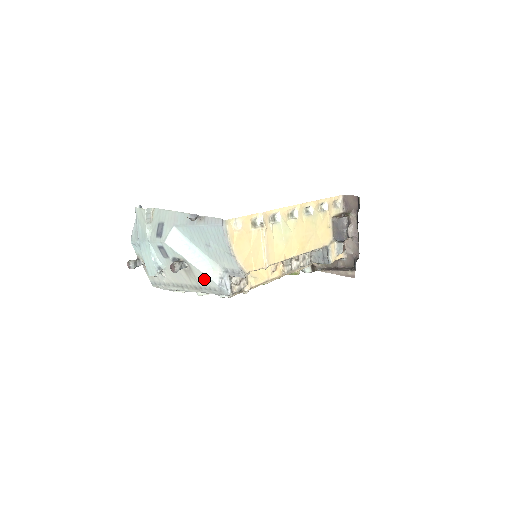
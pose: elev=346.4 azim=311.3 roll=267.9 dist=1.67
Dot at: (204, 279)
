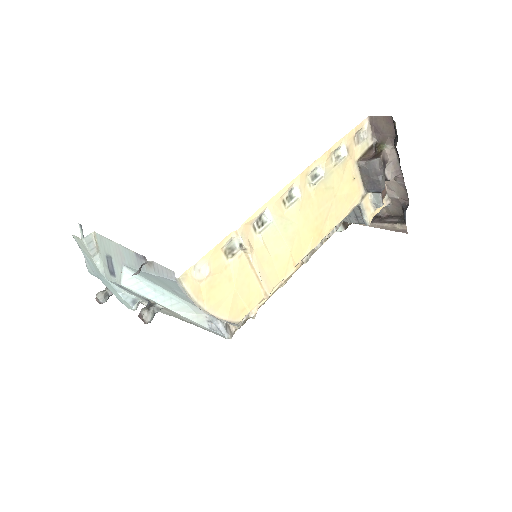
Dot at: occluded
